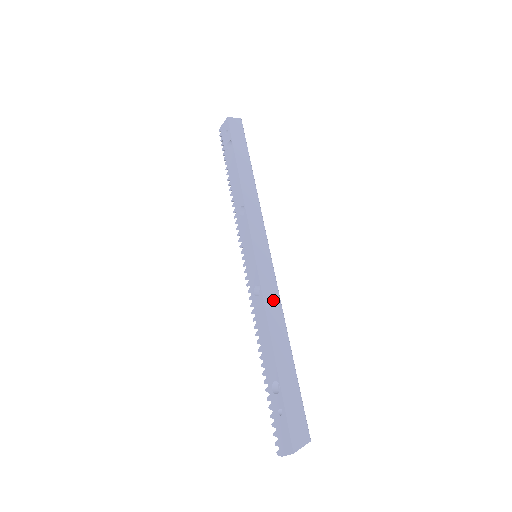
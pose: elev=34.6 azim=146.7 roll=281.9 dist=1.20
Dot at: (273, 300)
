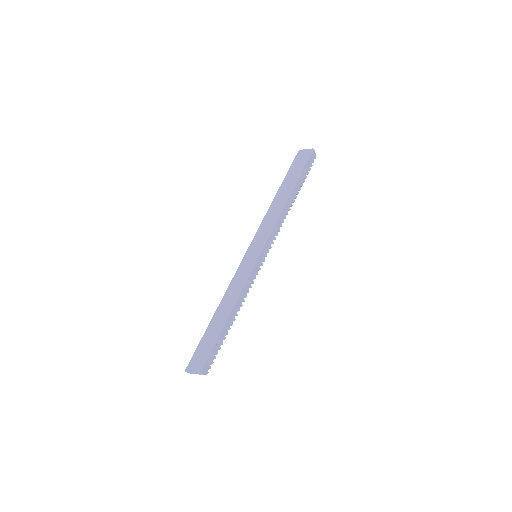
Dot at: (236, 286)
